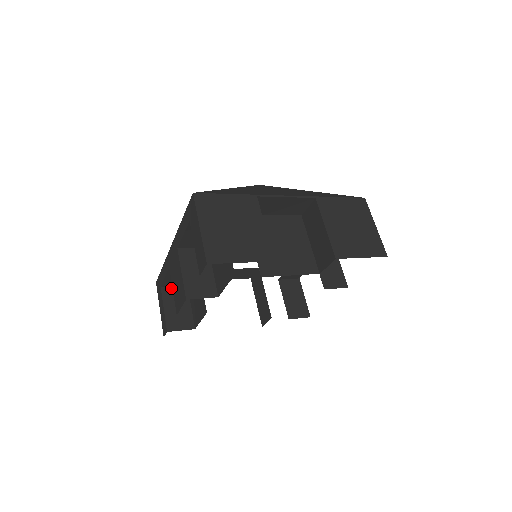
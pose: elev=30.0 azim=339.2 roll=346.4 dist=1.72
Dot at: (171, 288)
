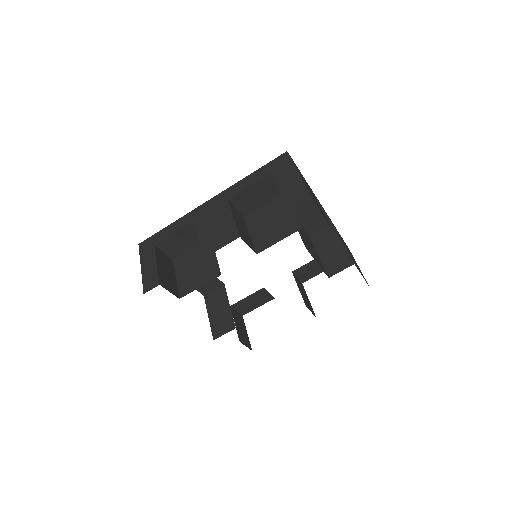
Dot at: (162, 252)
